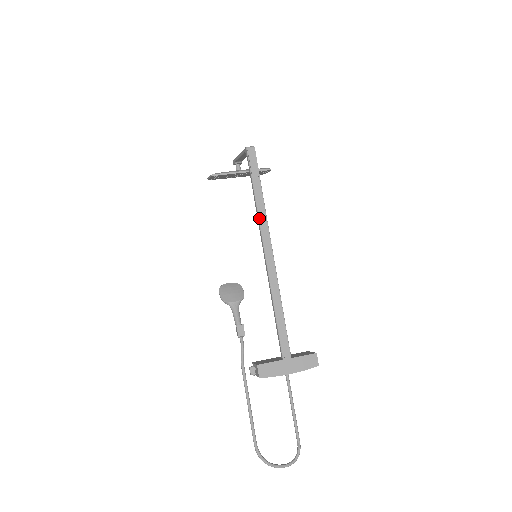
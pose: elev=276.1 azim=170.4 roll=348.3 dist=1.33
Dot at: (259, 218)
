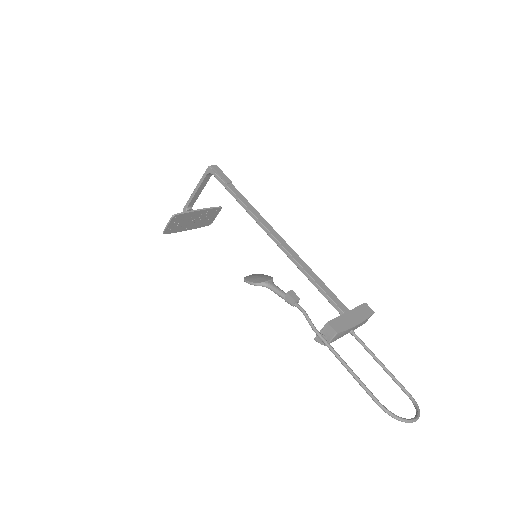
Dot at: (250, 210)
